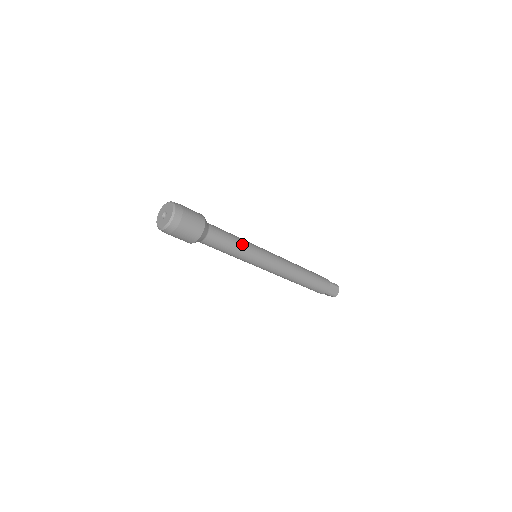
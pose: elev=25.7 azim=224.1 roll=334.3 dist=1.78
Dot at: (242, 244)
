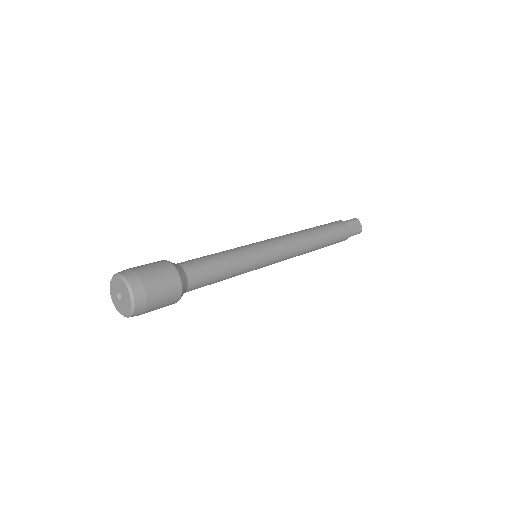
Dot at: (234, 275)
